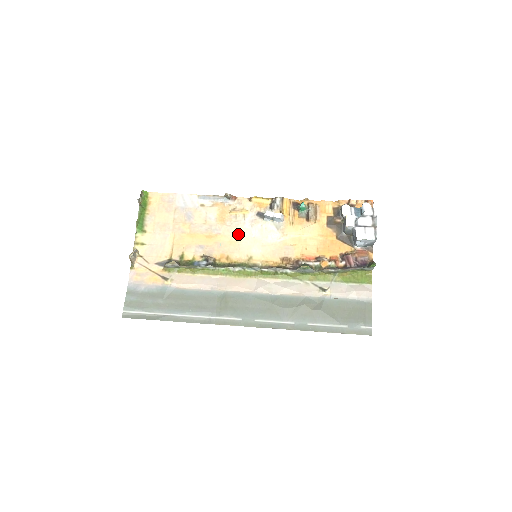
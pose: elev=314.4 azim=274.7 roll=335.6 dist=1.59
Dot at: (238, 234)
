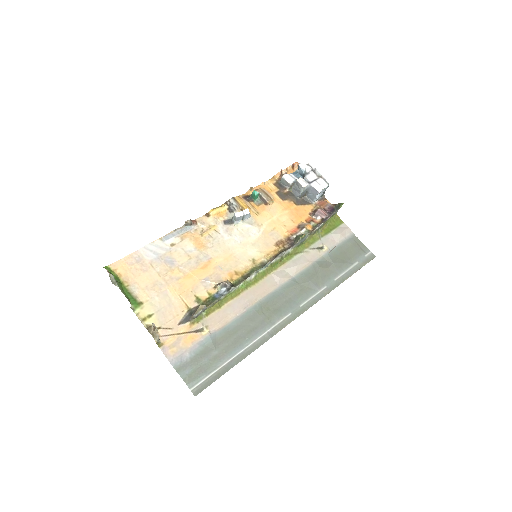
Dot at: (226, 248)
